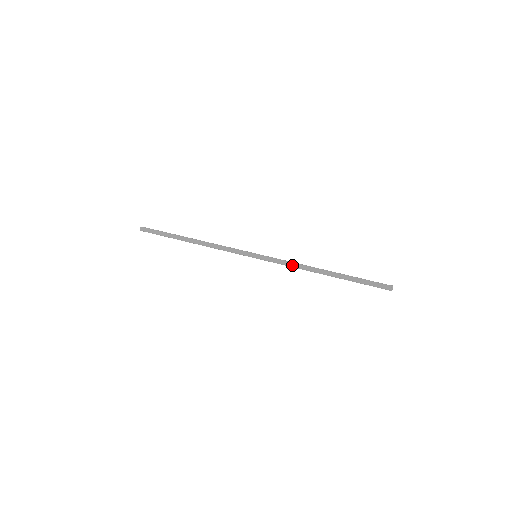
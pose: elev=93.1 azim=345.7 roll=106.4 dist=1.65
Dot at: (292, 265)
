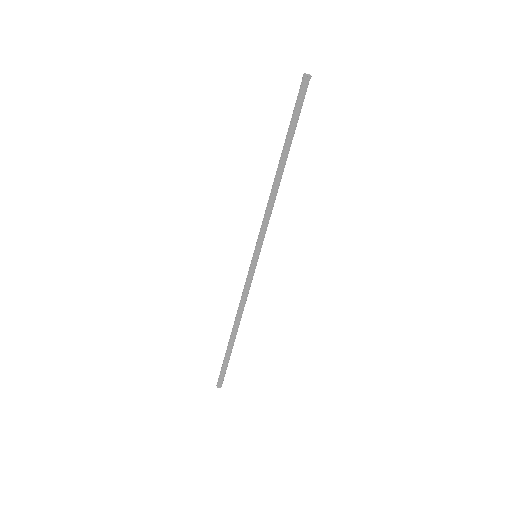
Dot at: (266, 210)
